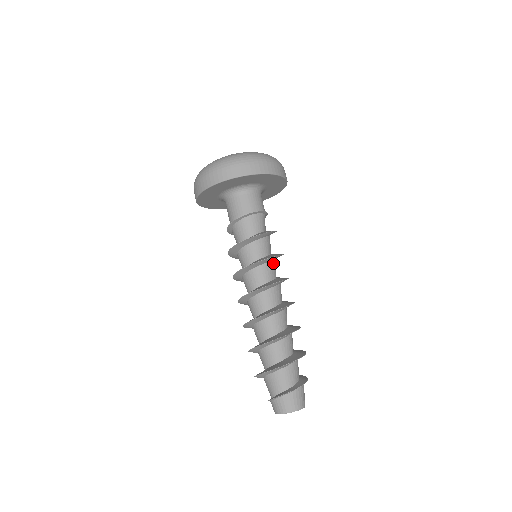
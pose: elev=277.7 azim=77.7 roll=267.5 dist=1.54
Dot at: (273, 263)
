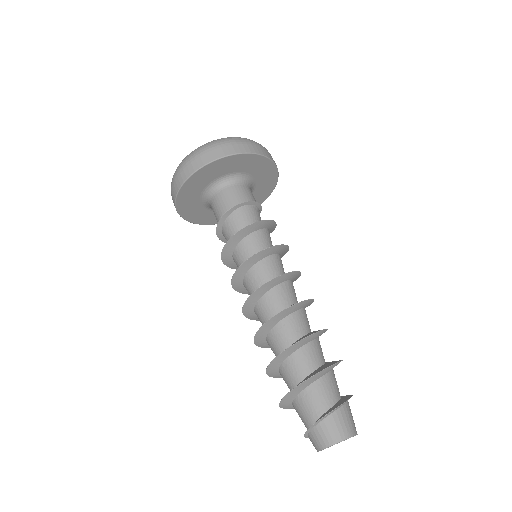
Dot at: (278, 257)
